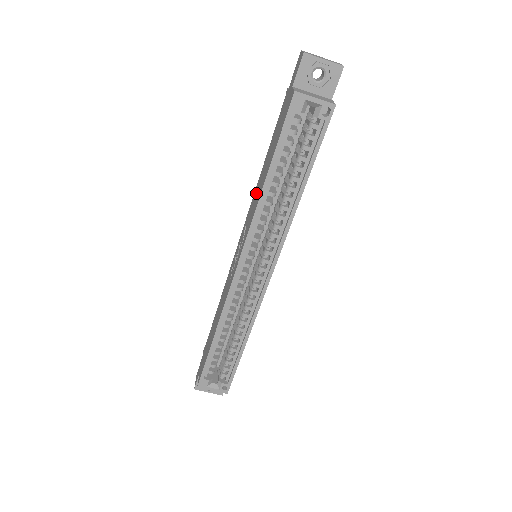
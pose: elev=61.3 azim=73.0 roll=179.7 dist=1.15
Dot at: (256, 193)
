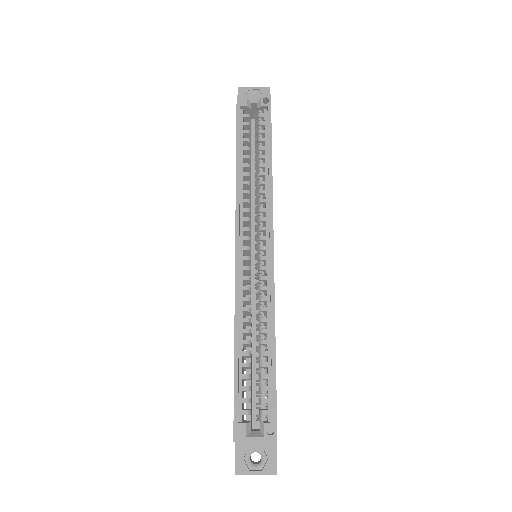
Dot at: occluded
